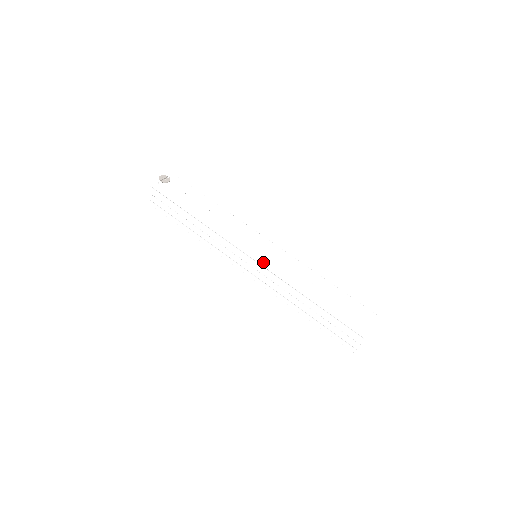
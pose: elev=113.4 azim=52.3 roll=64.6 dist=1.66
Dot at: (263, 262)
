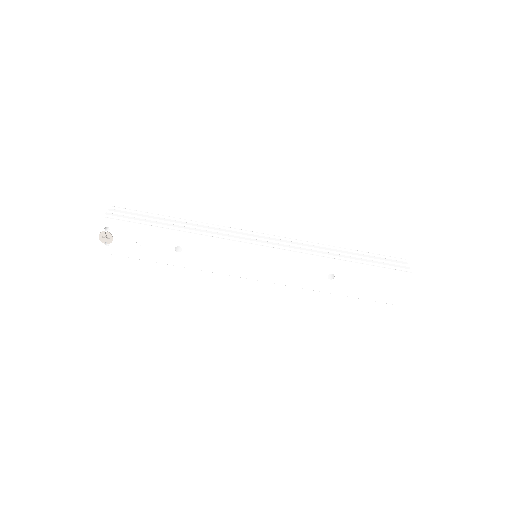
Dot at: (268, 280)
